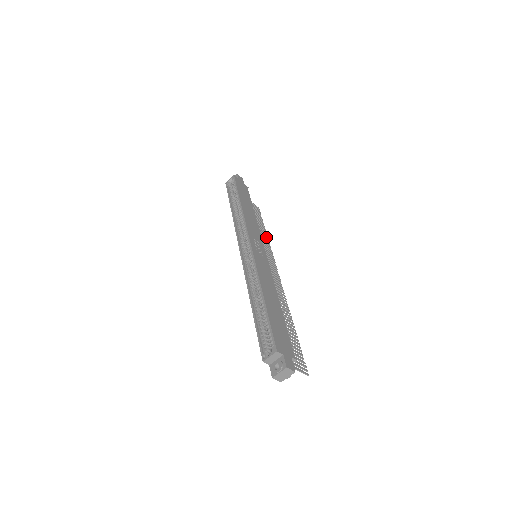
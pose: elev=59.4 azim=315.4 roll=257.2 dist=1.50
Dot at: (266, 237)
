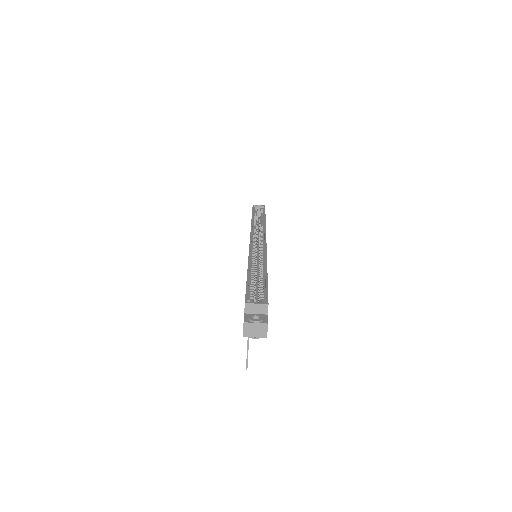
Dot at: occluded
